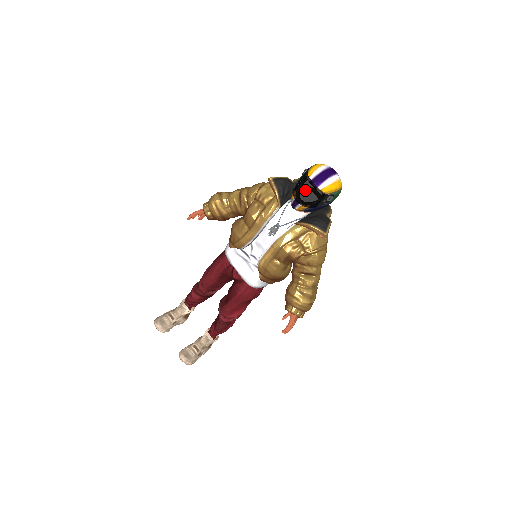
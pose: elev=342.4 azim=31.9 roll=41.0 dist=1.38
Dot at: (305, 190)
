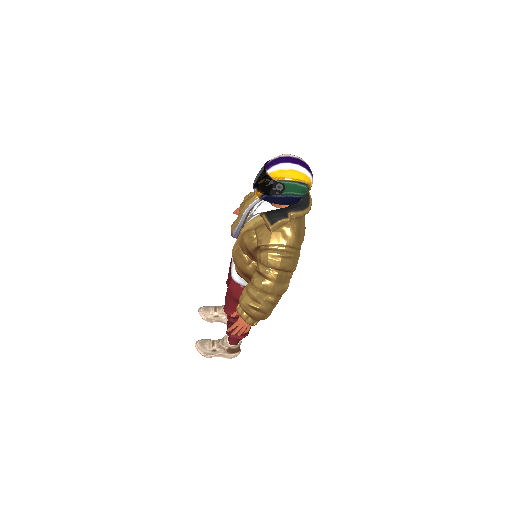
Dot at: (259, 173)
